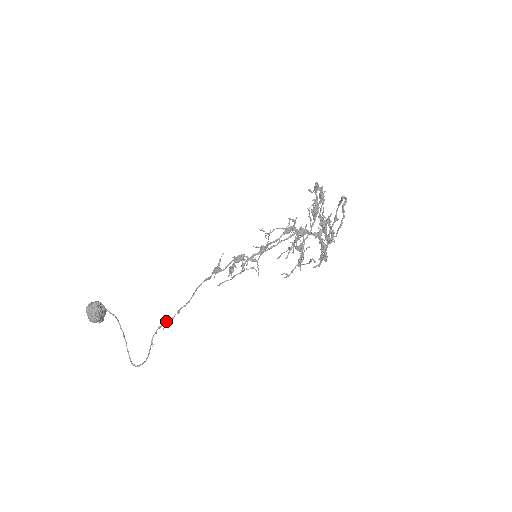
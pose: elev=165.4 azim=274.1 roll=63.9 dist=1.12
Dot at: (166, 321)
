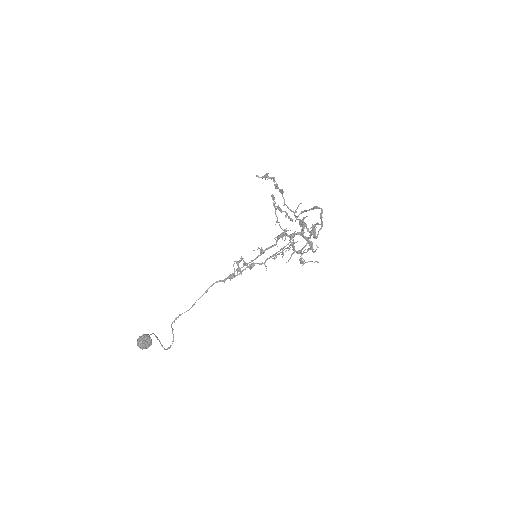
Dot at: occluded
